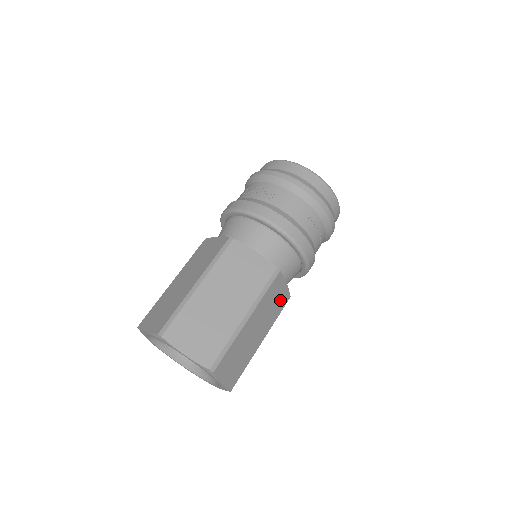
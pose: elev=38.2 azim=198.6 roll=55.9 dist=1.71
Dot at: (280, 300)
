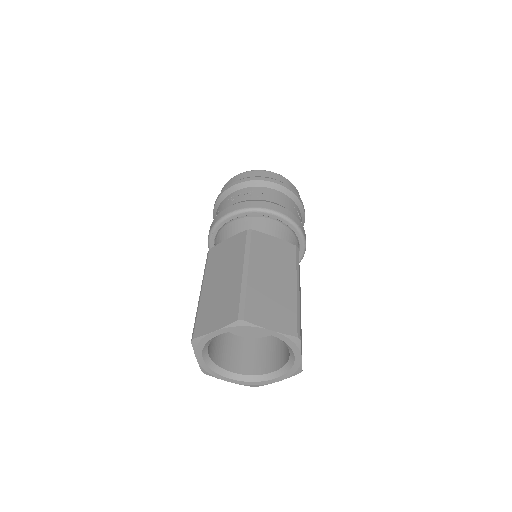
Dot at: occluded
